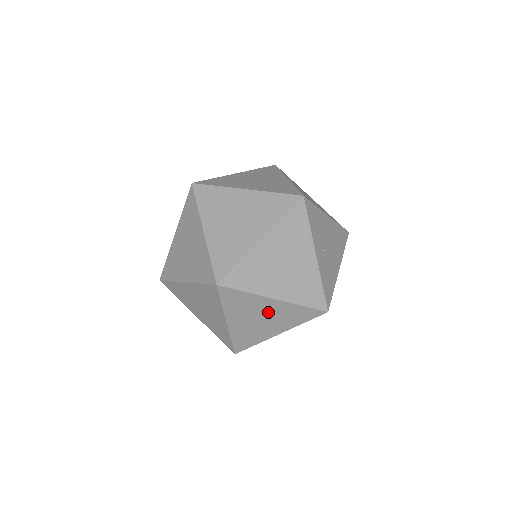
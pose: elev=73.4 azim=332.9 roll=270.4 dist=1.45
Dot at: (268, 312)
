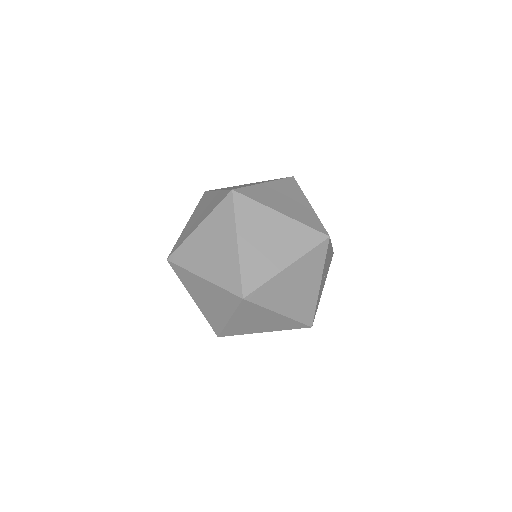
Dot at: (268, 320)
